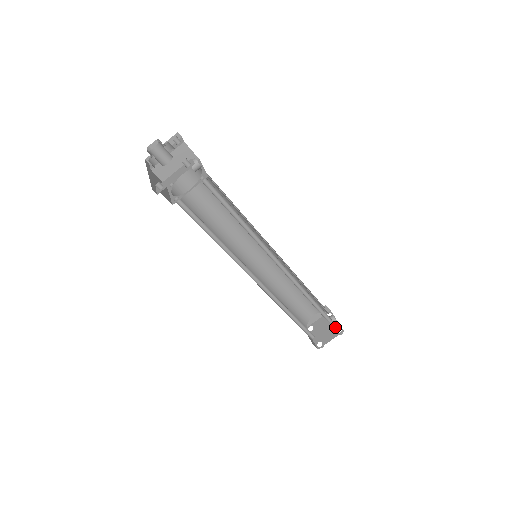
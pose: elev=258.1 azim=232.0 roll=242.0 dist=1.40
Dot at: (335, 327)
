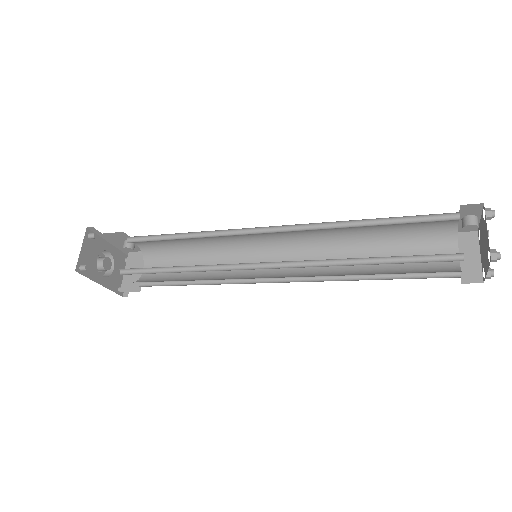
Dot at: (482, 222)
